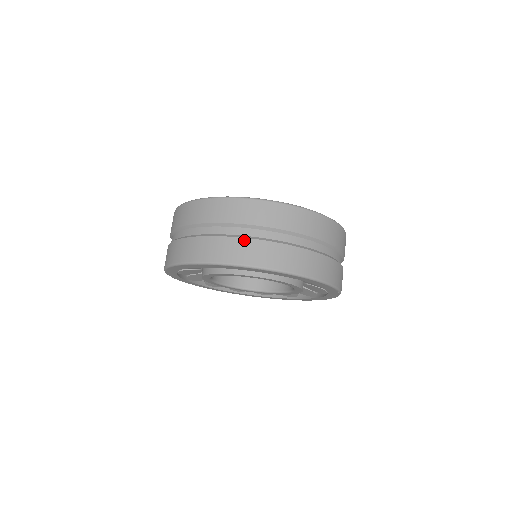
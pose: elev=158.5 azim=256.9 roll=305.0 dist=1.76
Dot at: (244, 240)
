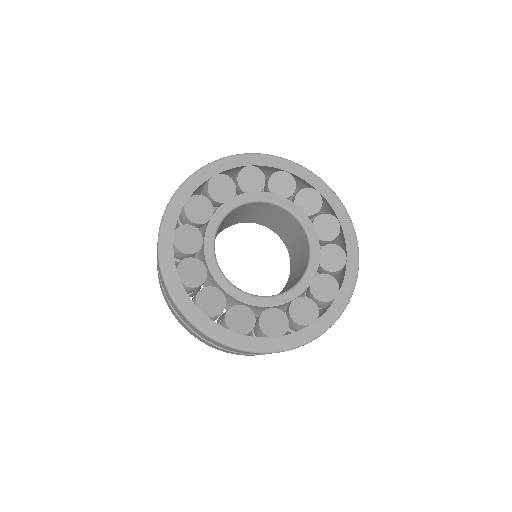
Dot at: (166, 297)
